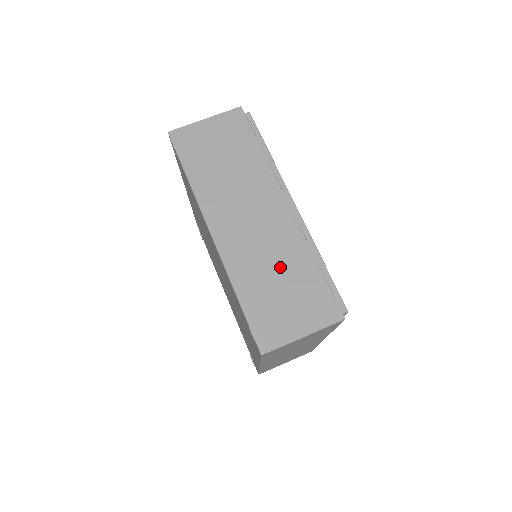
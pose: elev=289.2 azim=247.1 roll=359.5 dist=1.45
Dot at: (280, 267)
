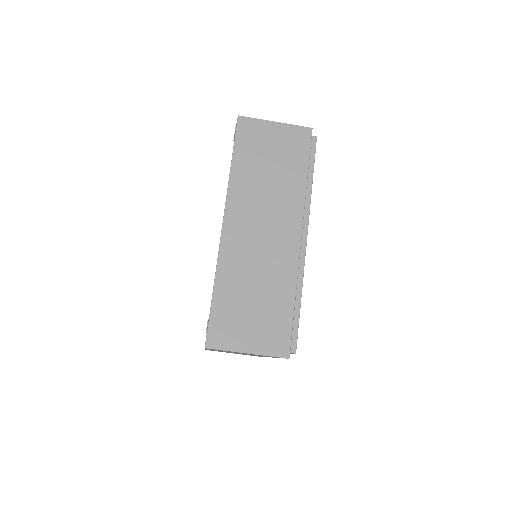
Dot at: (262, 285)
